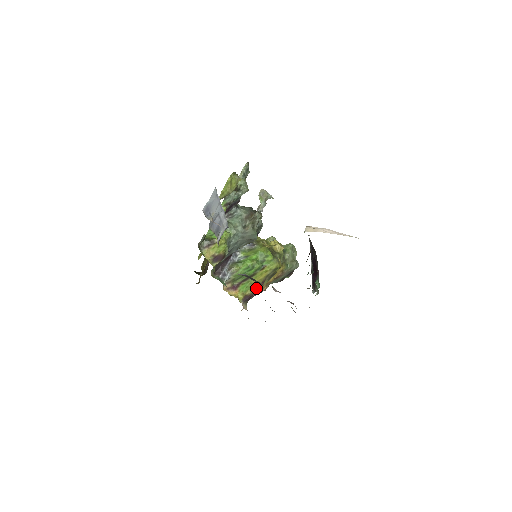
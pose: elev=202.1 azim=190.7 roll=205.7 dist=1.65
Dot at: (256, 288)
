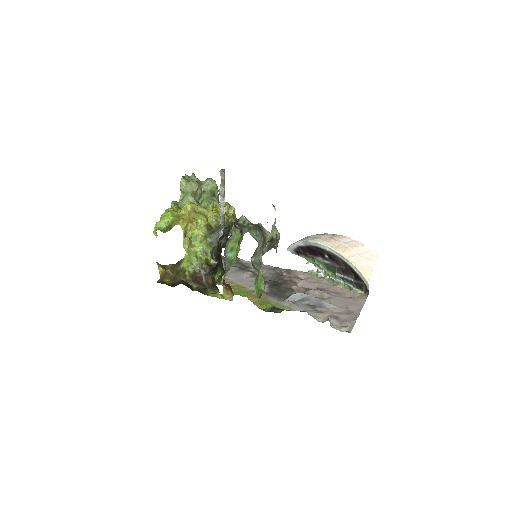
Dot at: occluded
